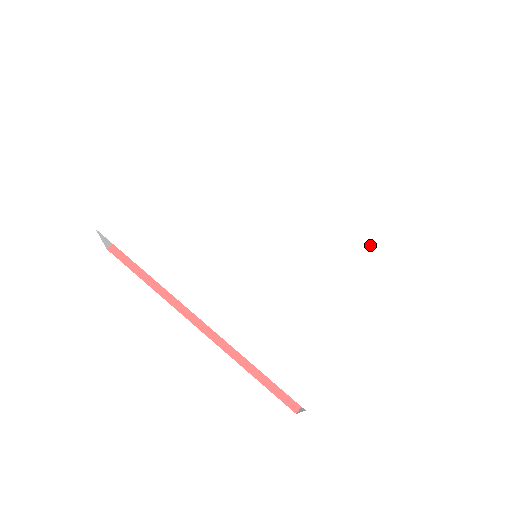
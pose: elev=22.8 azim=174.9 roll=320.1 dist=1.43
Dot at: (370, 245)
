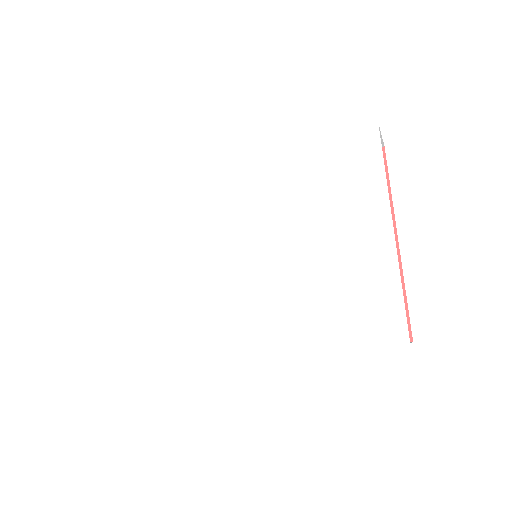
Dot at: (327, 152)
